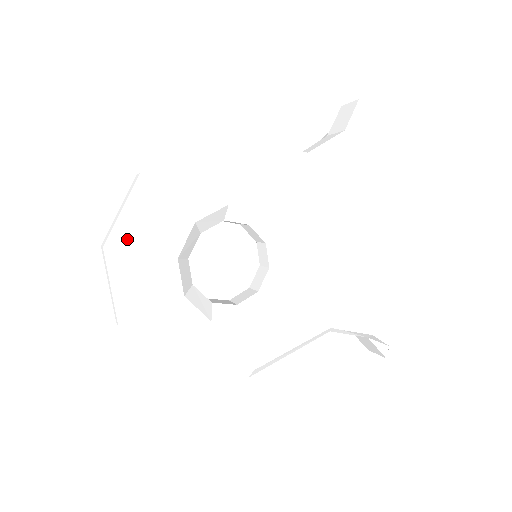
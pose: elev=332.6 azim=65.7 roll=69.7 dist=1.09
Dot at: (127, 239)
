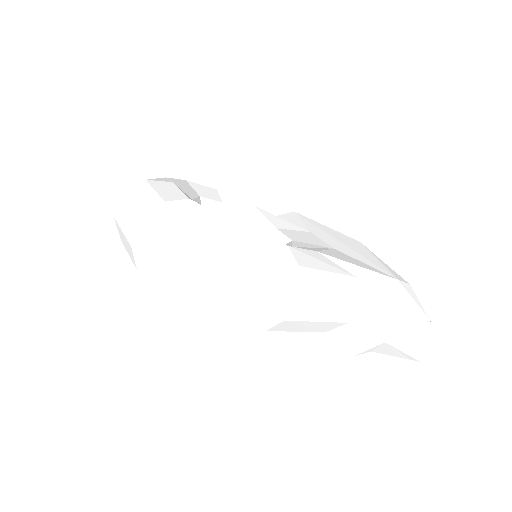
Dot at: occluded
